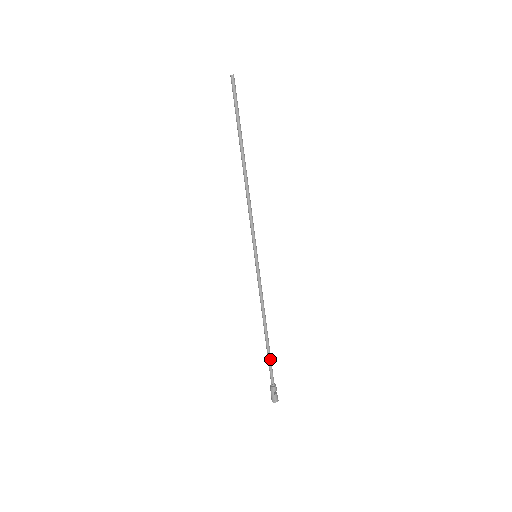
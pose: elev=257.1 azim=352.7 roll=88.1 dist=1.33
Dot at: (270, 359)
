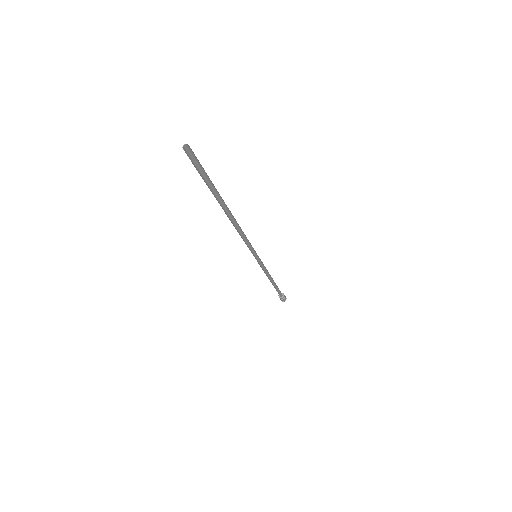
Dot at: (276, 289)
